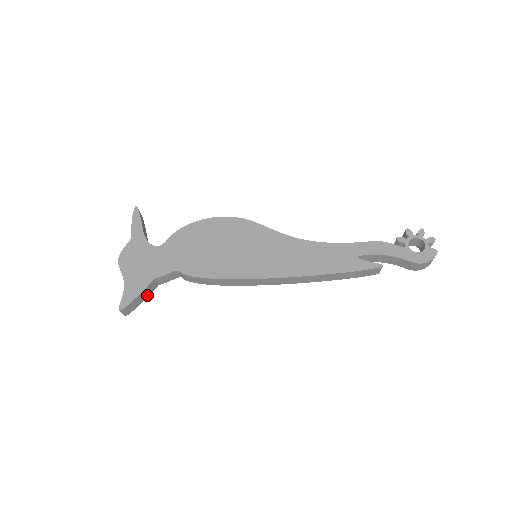
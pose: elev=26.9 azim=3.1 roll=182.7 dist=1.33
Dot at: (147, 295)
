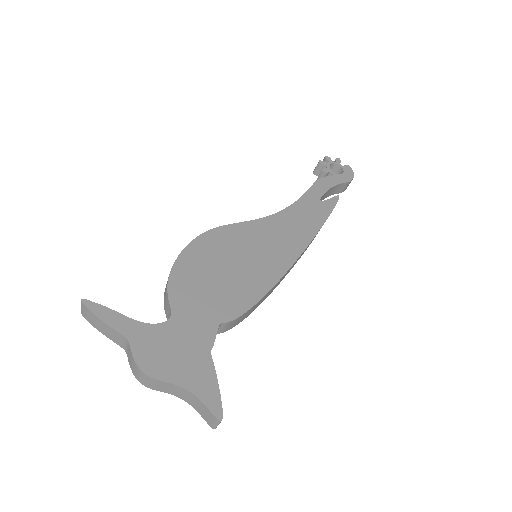
Dot at: occluded
